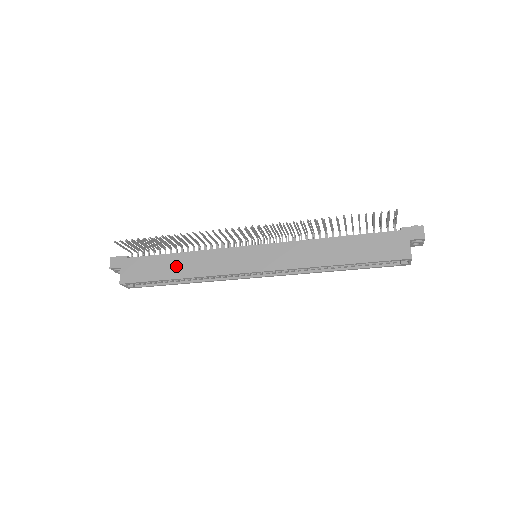
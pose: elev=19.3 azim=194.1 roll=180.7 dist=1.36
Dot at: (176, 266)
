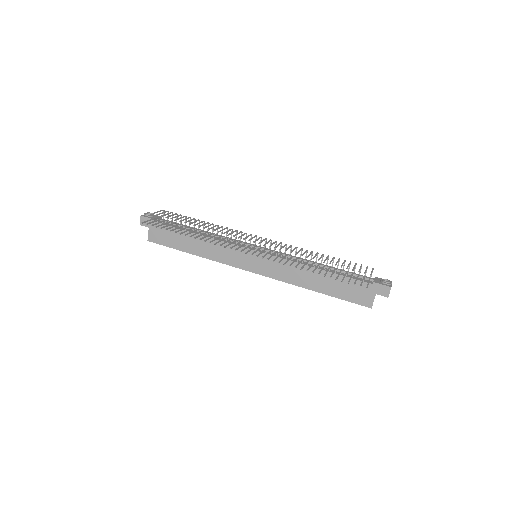
Dot at: (192, 244)
